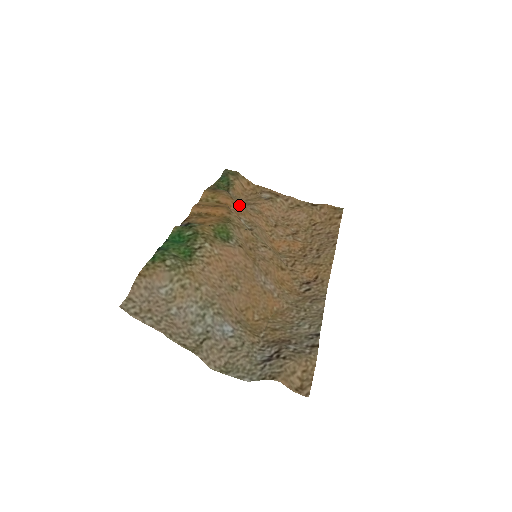
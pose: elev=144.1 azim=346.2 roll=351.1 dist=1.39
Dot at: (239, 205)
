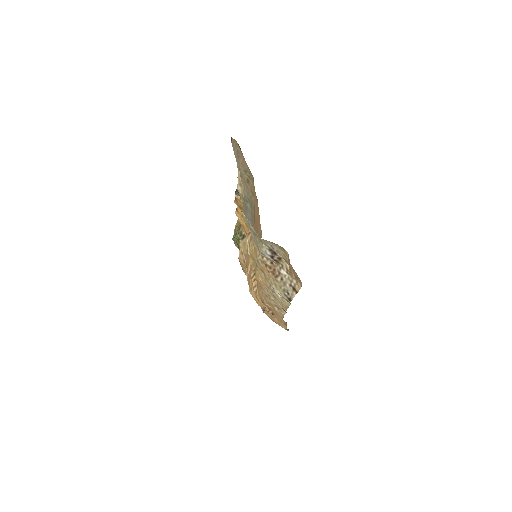
Dot at: occluded
